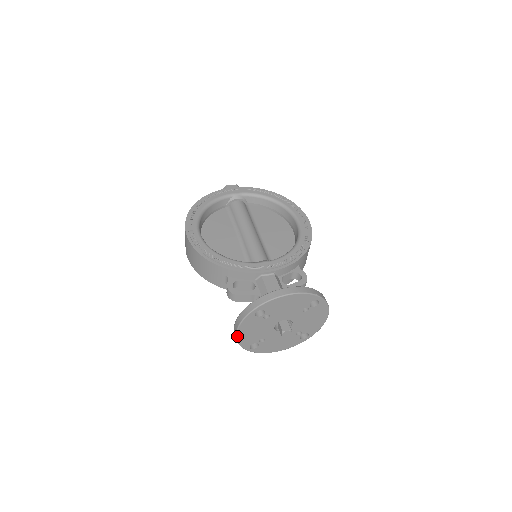
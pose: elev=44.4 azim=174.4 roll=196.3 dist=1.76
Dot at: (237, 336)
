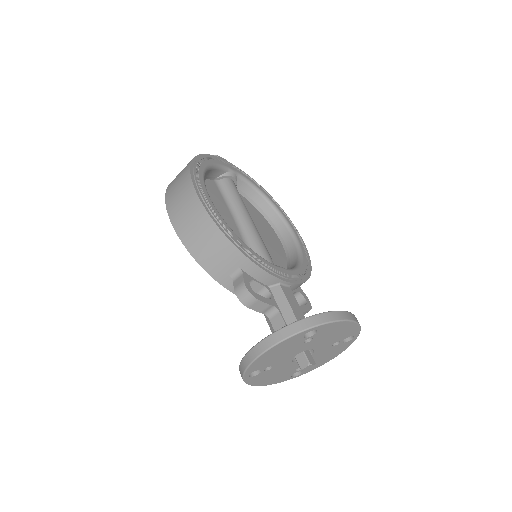
Dot at: (261, 356)
